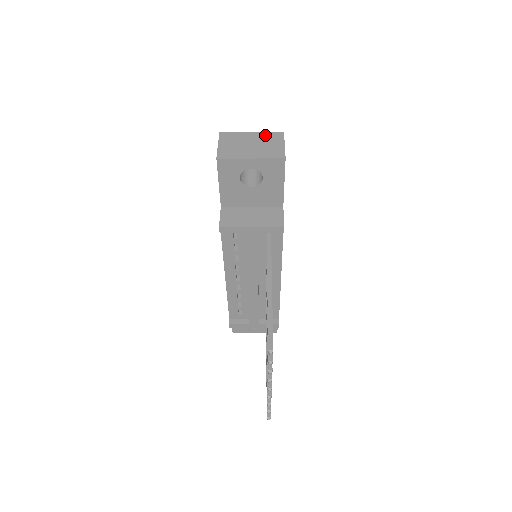
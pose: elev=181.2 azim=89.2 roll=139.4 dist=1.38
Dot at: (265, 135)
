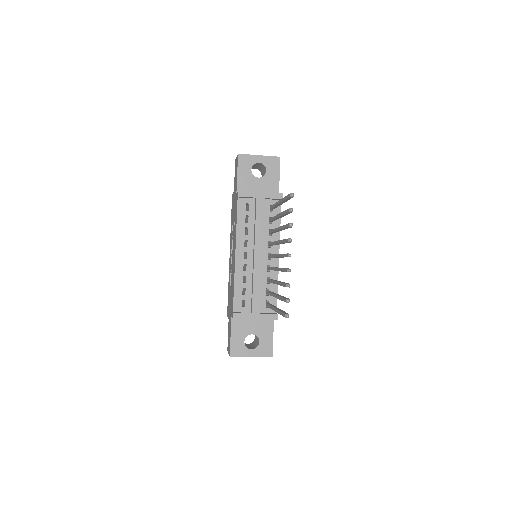
Dot at: occluded
